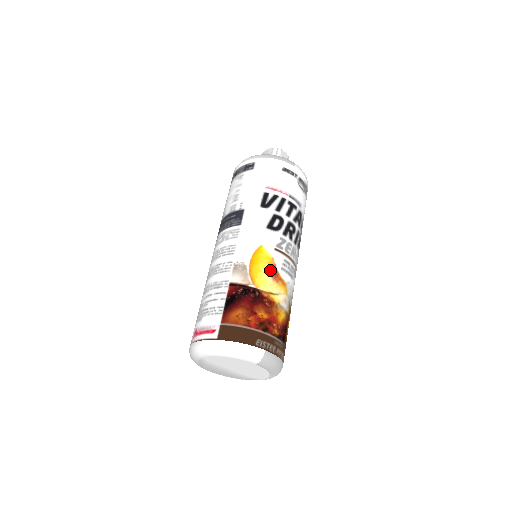
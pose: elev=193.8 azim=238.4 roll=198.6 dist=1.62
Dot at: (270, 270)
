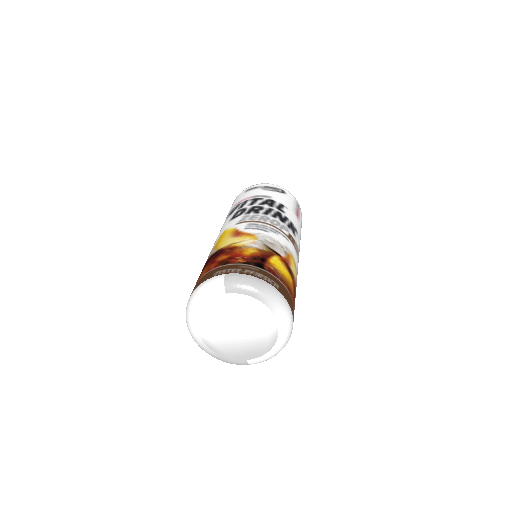
Dot at: (231, 235)
